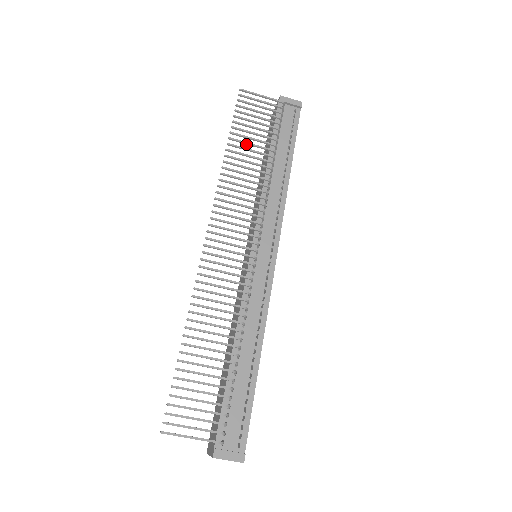
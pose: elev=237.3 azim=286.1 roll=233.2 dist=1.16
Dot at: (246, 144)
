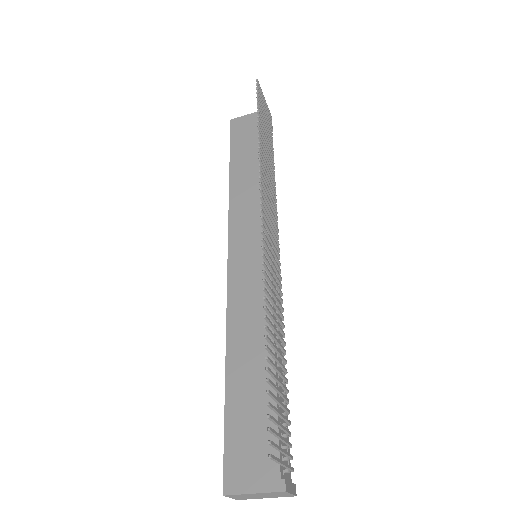
Dot at: (264, 137)
